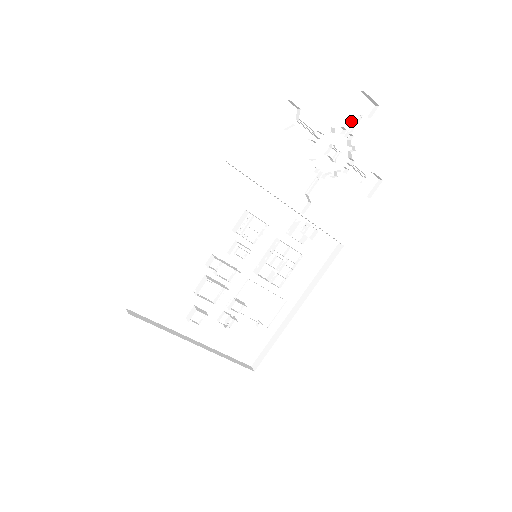
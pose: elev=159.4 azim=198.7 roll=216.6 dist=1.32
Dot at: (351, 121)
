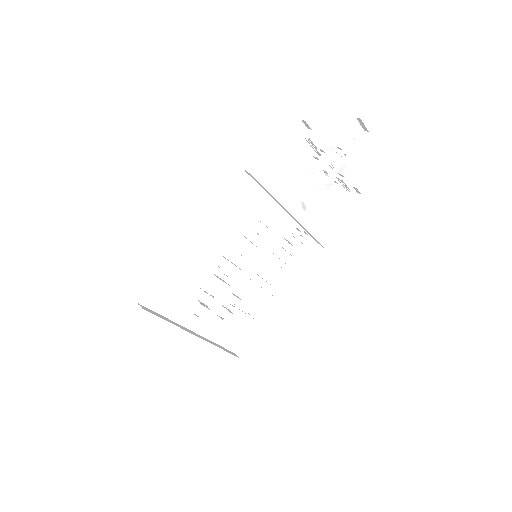
Dot at: (345, 142)
